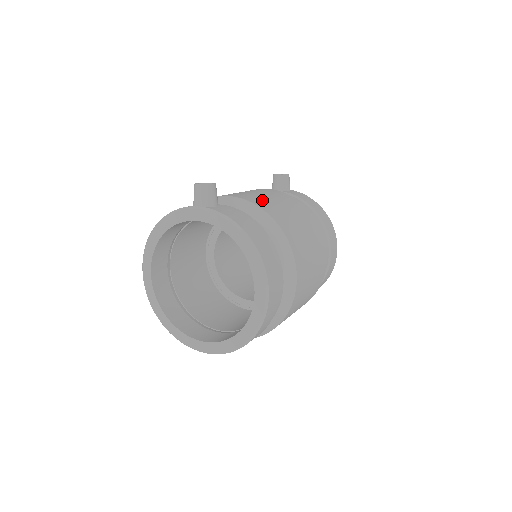
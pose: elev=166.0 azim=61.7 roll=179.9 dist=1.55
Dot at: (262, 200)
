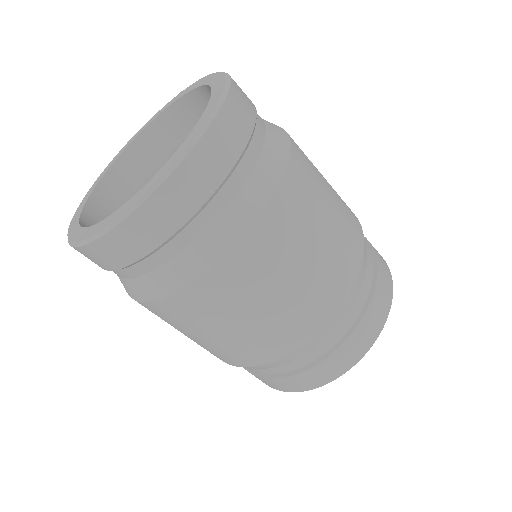
Dot at: occluded
